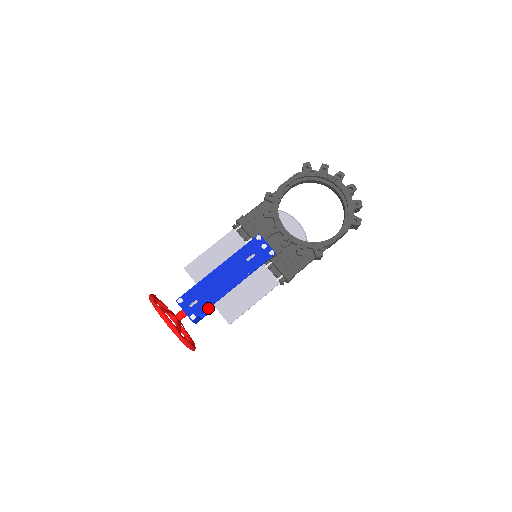
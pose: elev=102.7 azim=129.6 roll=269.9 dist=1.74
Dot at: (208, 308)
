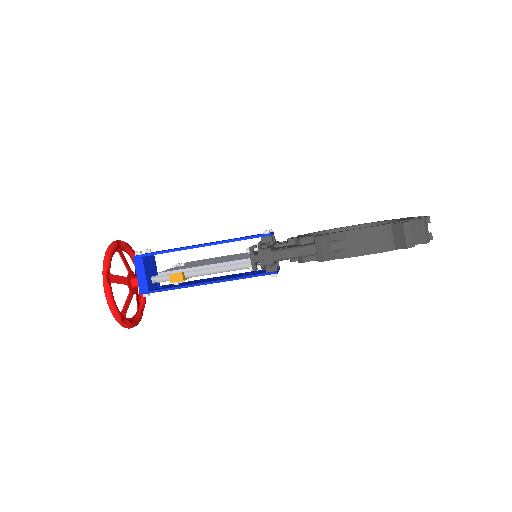
Dot at: occluded
